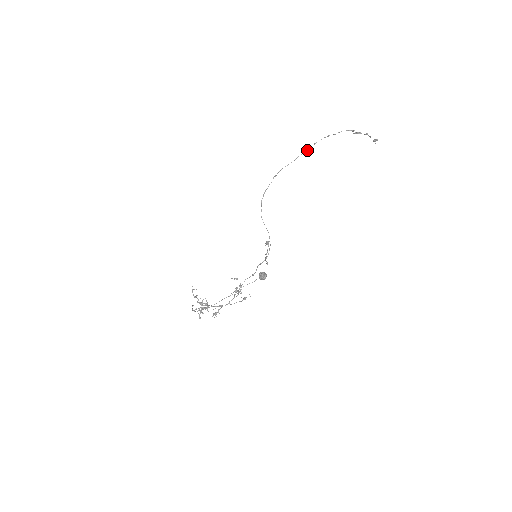
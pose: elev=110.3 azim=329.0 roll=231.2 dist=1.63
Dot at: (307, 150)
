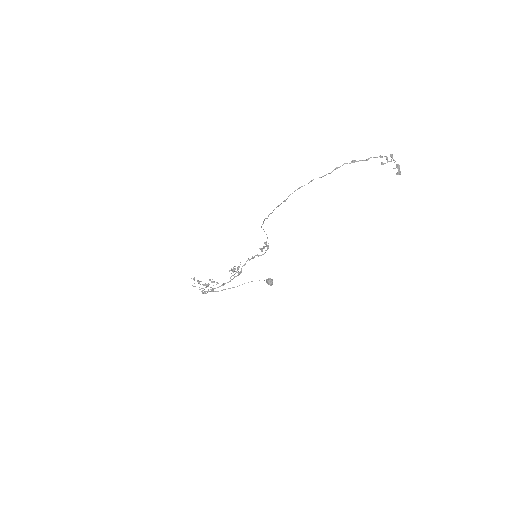
Dot at: (325, 175)
